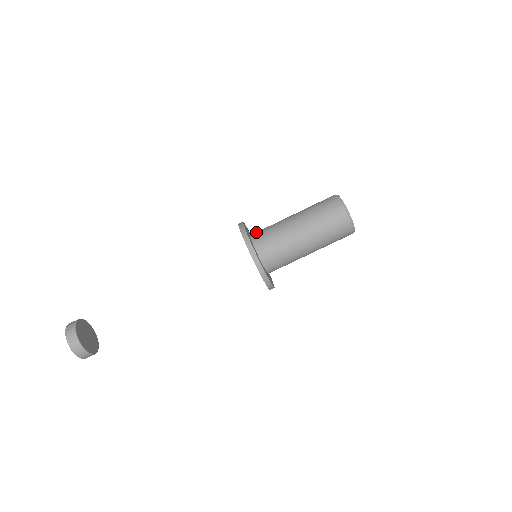
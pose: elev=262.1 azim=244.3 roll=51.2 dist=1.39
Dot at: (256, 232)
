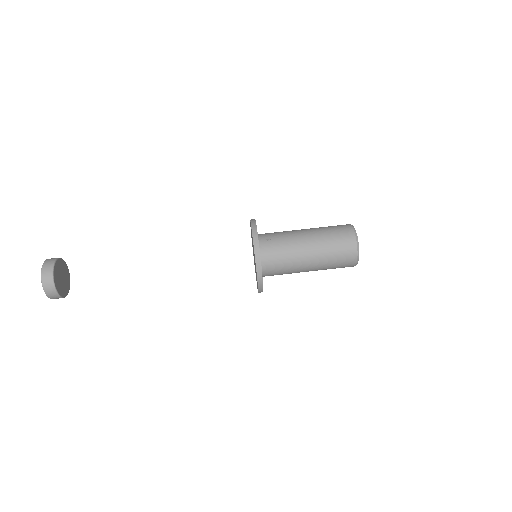
Dot at: (264, 234)
